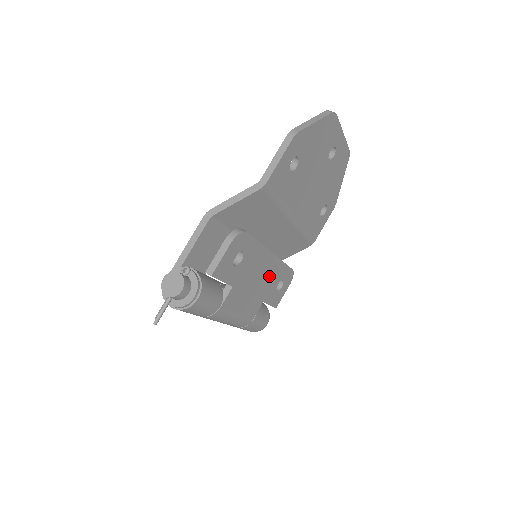
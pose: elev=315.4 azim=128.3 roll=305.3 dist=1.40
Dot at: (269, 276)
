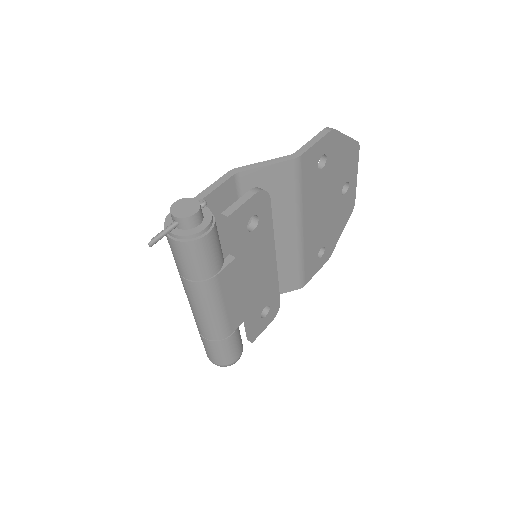
Dot at: (263, 285)
